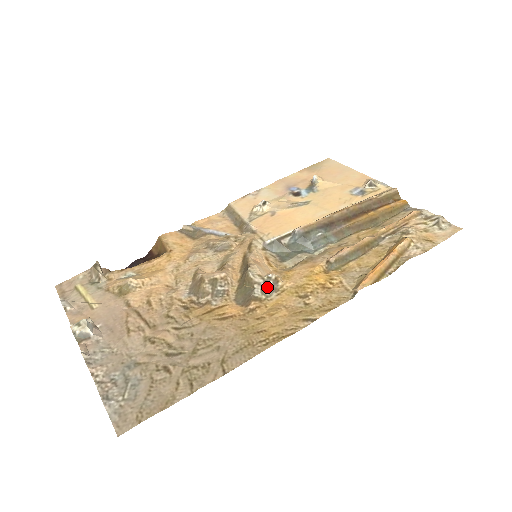
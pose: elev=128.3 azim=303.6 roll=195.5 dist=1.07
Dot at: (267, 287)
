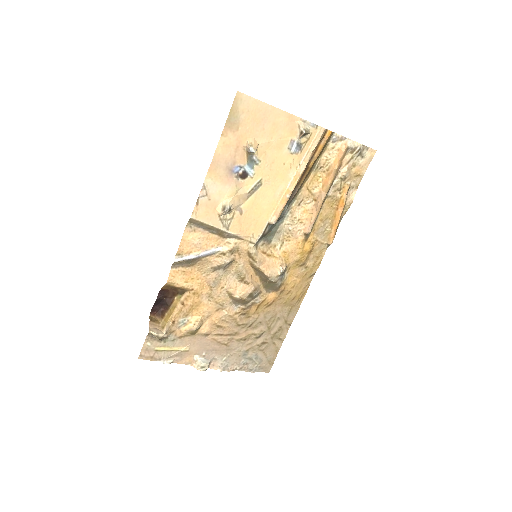
Dot at: (282, 276)
